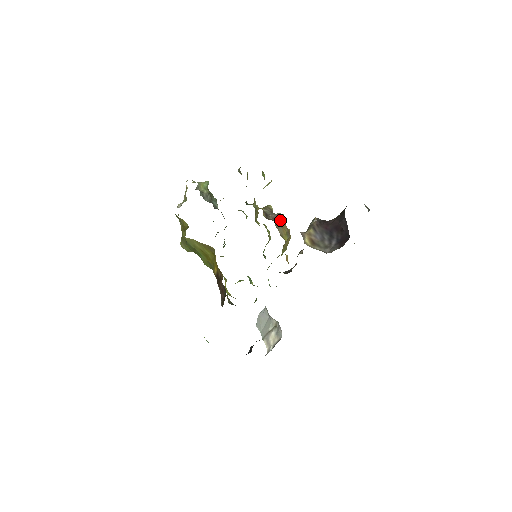
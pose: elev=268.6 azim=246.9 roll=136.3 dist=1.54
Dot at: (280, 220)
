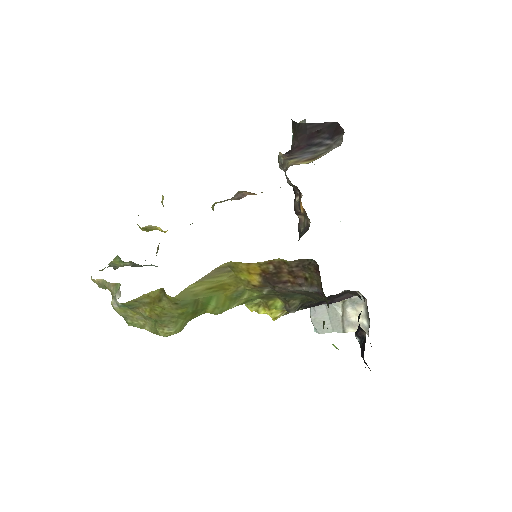
Dot at: (247, 193)
